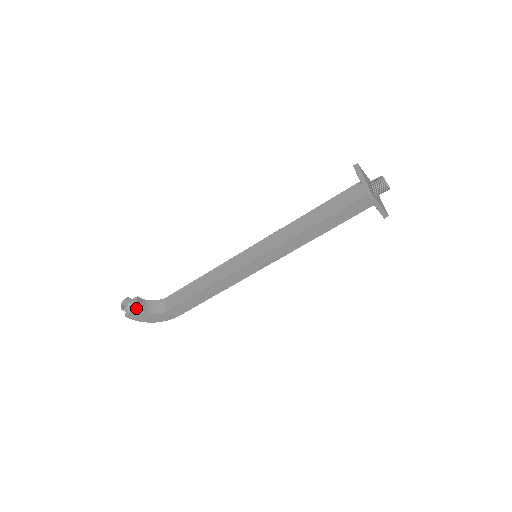
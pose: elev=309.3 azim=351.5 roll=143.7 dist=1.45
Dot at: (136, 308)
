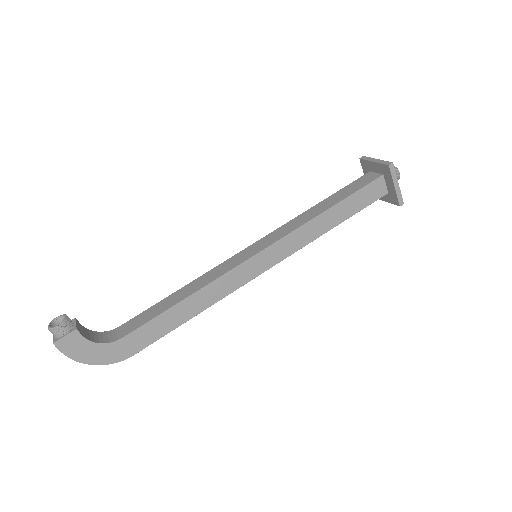
Dot at: (75, 327)
